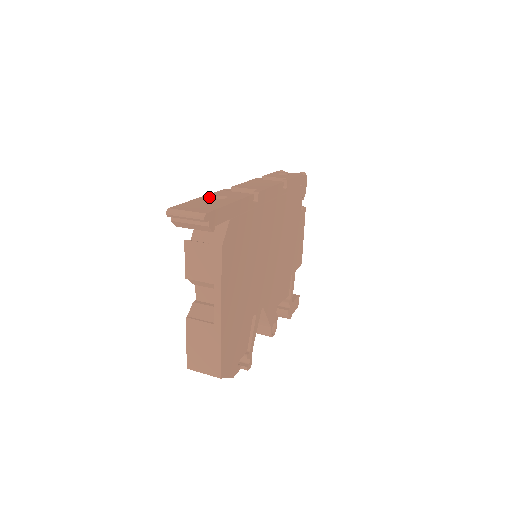
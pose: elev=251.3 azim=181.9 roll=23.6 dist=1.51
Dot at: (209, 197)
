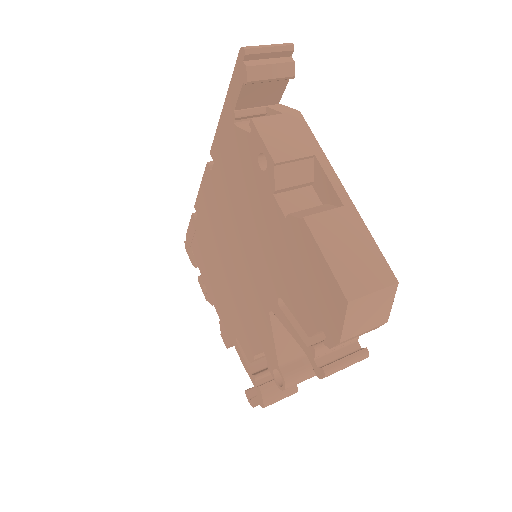
Dot at: occluded
